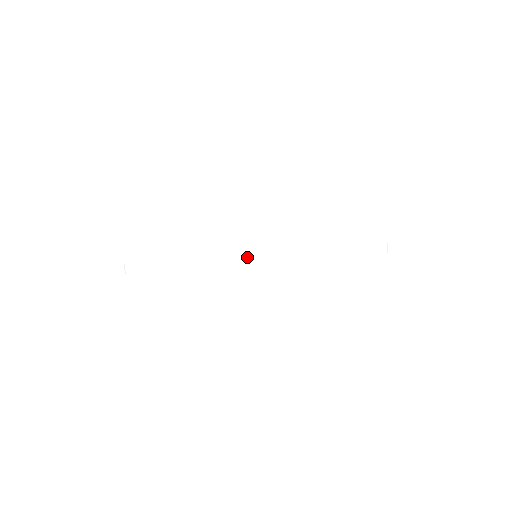
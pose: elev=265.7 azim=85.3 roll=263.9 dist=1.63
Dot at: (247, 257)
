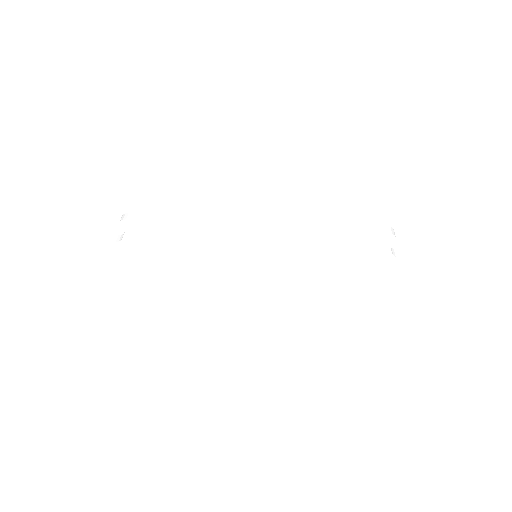
Dot at: (248, 221)
